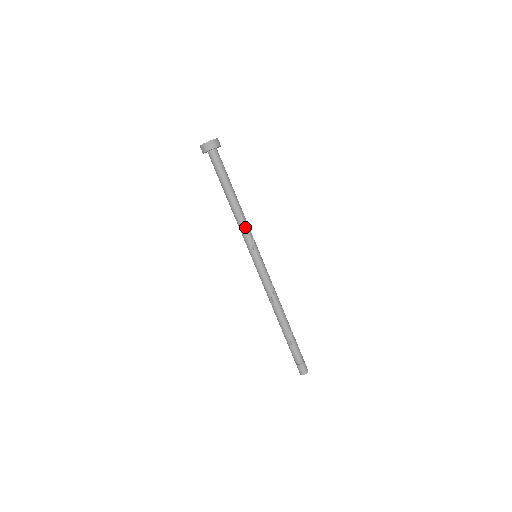
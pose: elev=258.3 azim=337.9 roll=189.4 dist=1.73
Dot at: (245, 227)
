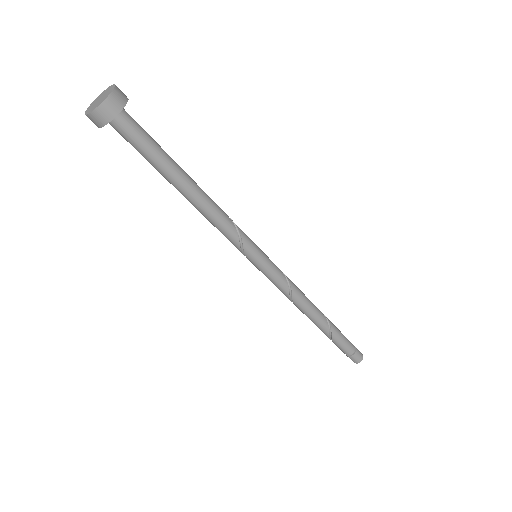
Dot at: (220, 229)
